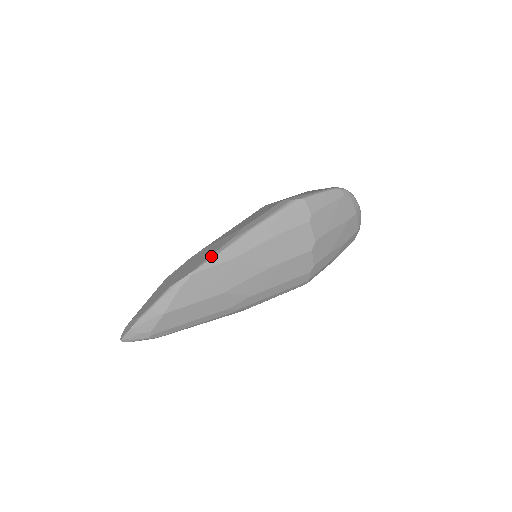
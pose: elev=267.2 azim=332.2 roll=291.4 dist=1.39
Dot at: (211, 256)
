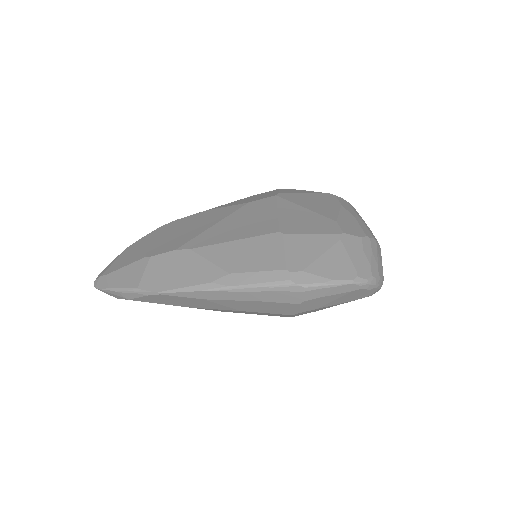
Dot at: (183, 289)
